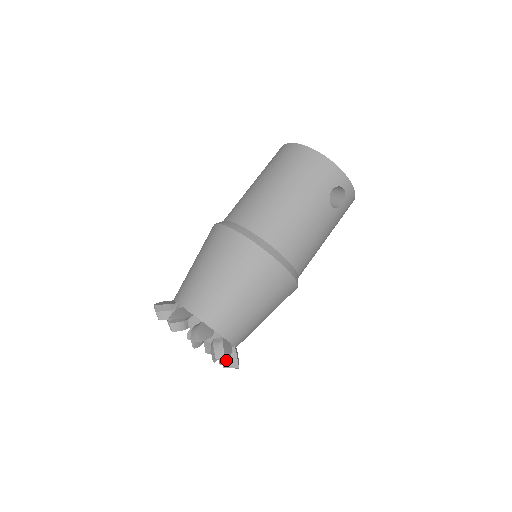
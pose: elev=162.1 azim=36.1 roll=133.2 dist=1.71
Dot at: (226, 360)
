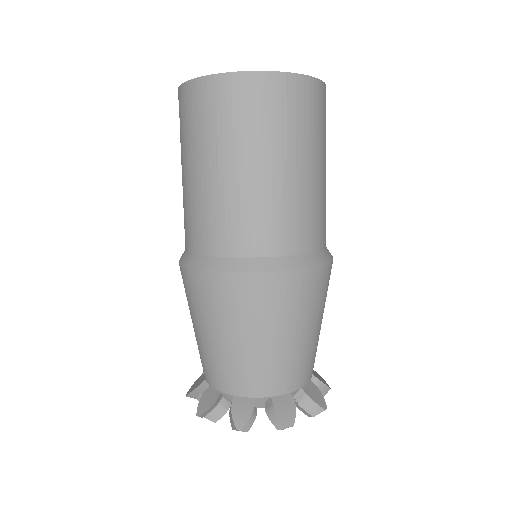
Dot at: (329, 388)
